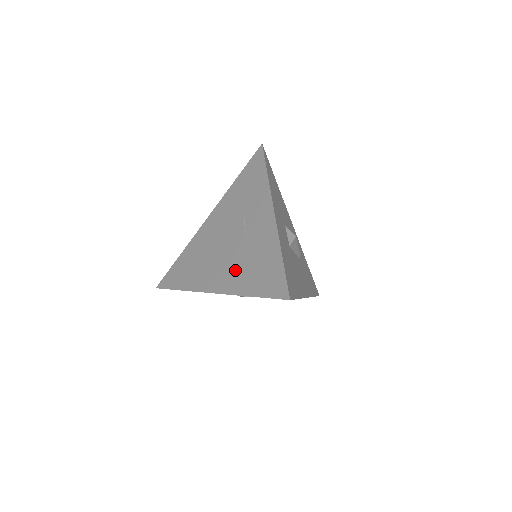
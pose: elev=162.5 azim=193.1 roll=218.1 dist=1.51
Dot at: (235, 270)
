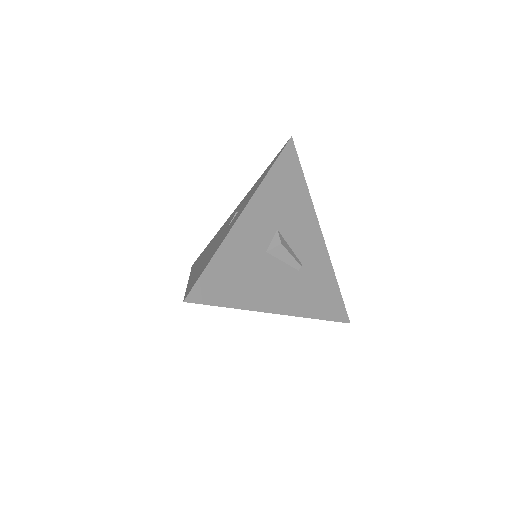
Dot at: (202, 262)
